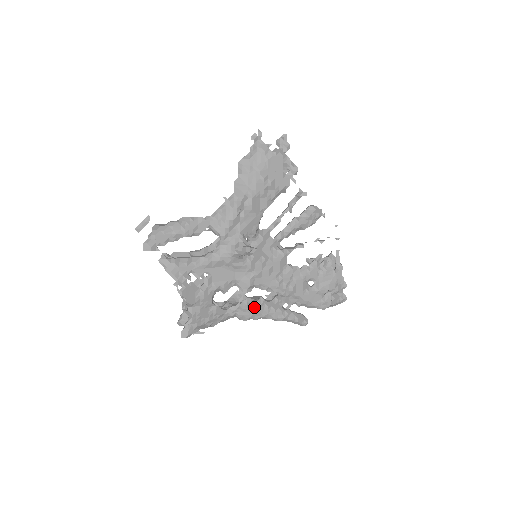
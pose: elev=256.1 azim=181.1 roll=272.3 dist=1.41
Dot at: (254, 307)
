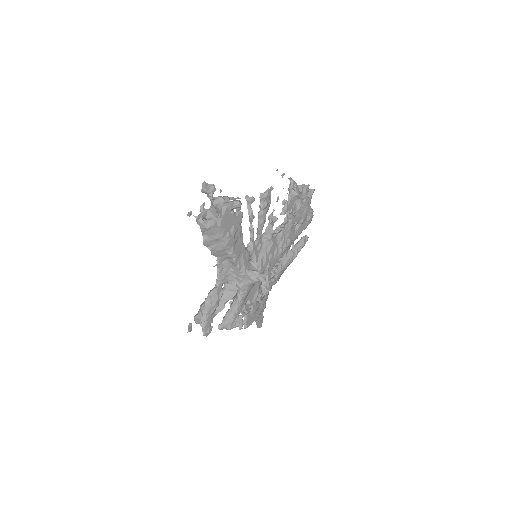
Dot at: (279, 274)
